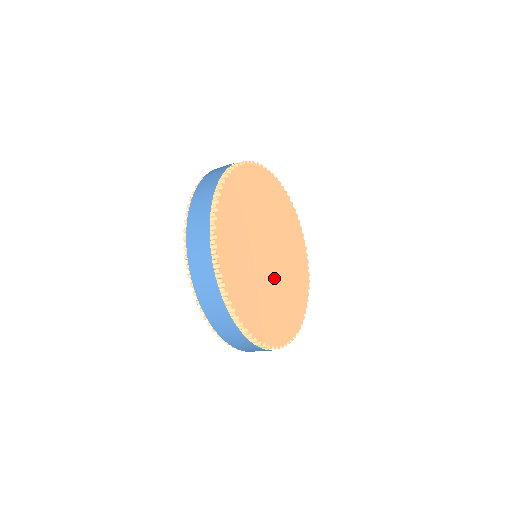
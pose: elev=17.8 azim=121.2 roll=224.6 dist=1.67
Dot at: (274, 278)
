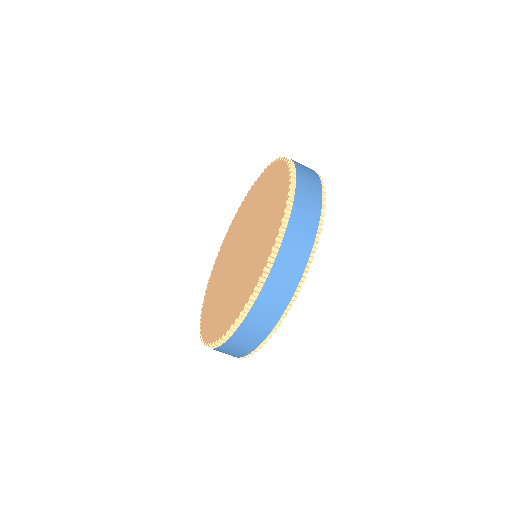
Dot at: occluded
